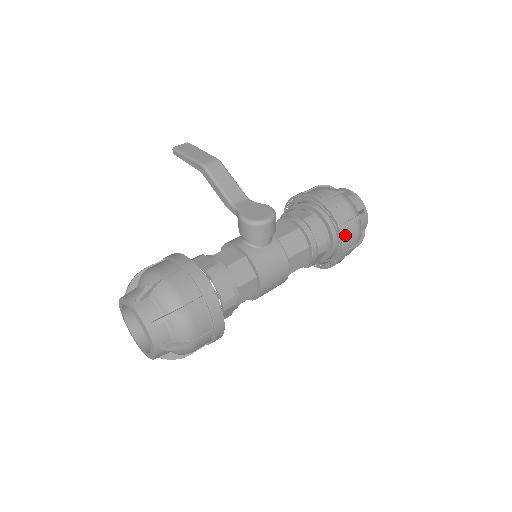
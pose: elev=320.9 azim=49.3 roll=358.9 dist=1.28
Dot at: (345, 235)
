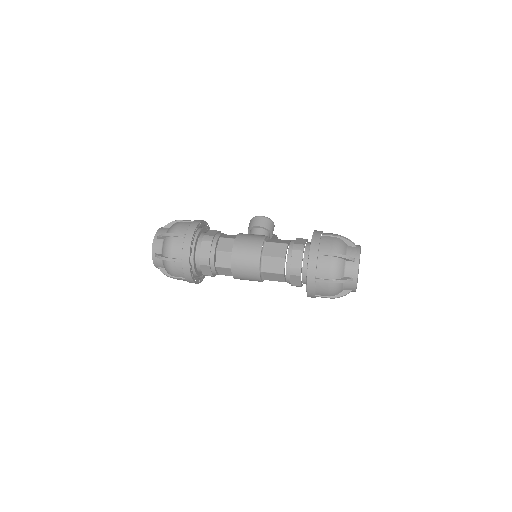
Dot at: (317, 237)
